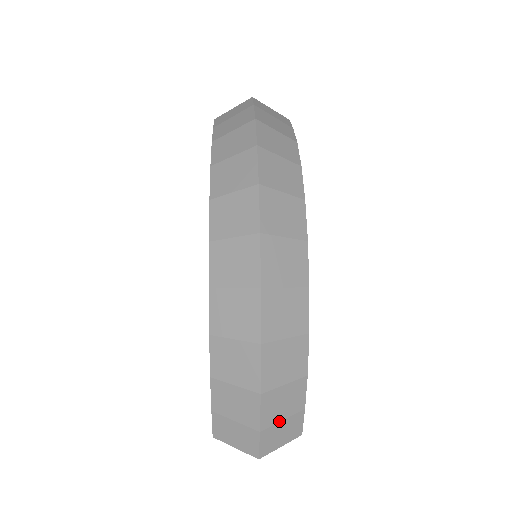
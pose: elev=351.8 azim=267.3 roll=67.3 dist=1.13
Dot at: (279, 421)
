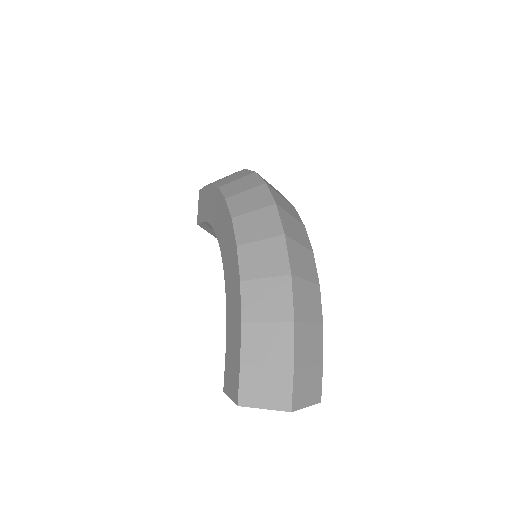
Dot at: (306, 366)
